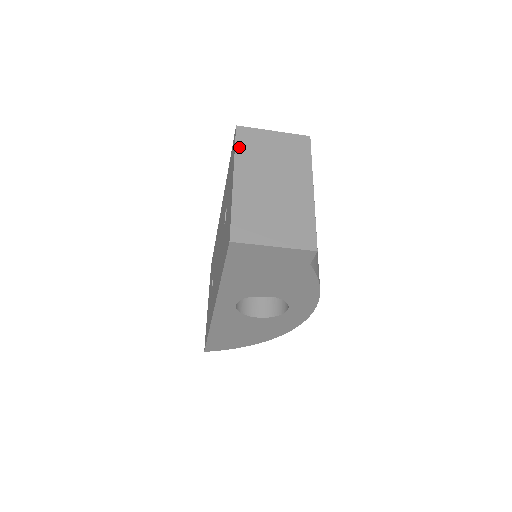
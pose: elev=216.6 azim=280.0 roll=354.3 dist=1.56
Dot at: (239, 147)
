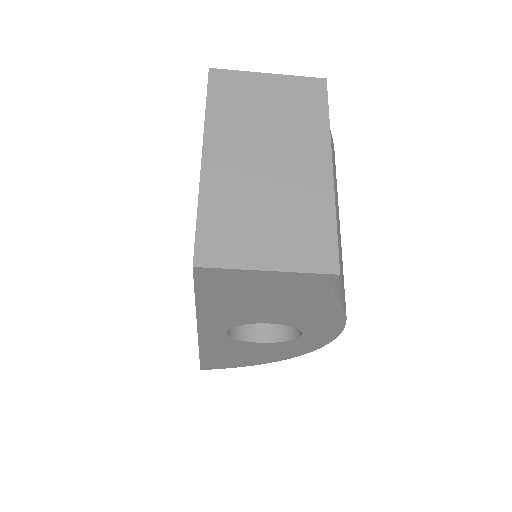
Dot at: (213, 103)
